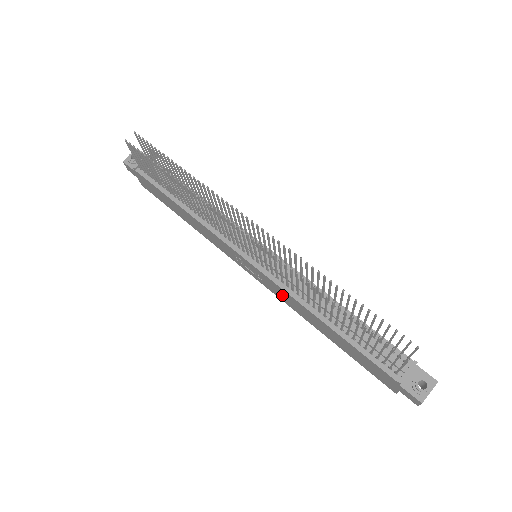
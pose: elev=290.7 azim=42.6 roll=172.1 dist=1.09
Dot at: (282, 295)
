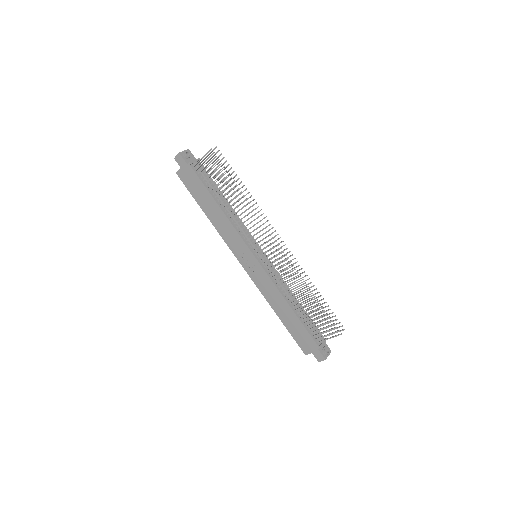
Dot at: (264, 284)
